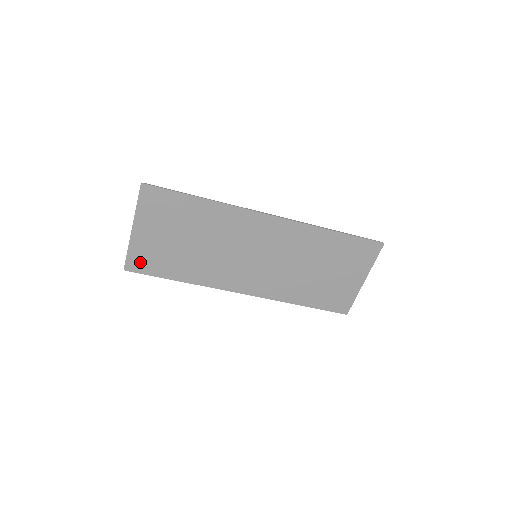
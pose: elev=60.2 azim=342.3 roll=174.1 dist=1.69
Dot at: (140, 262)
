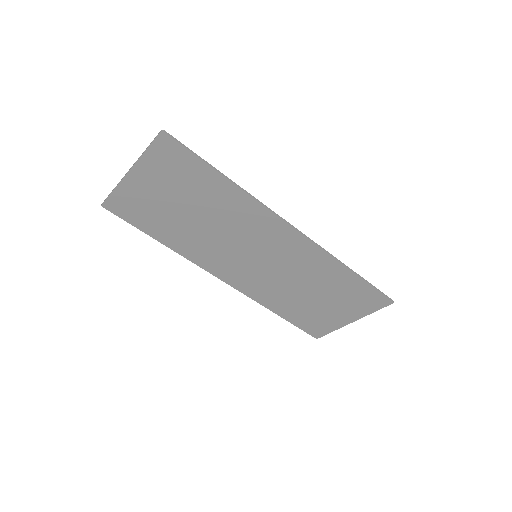
Dot at: (123, 206)
